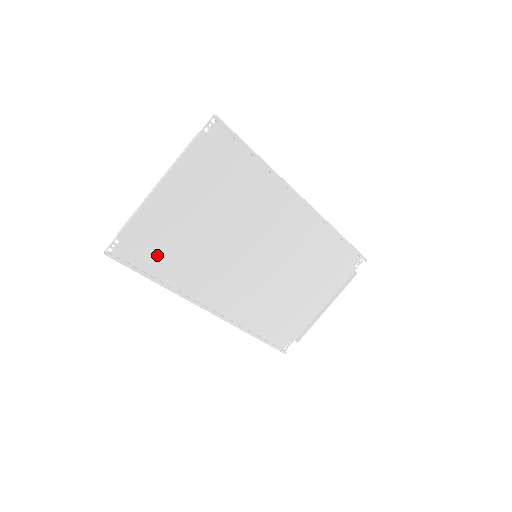
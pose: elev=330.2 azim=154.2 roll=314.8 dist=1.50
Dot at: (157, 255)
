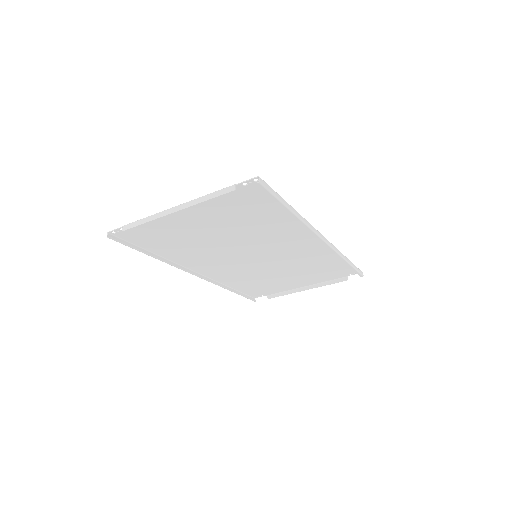
Dot at: (159, 241)
